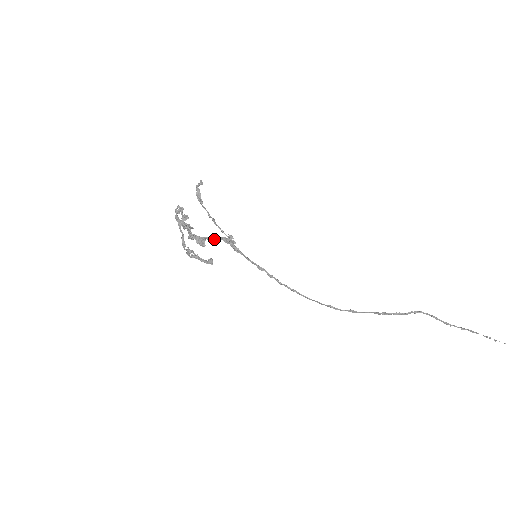
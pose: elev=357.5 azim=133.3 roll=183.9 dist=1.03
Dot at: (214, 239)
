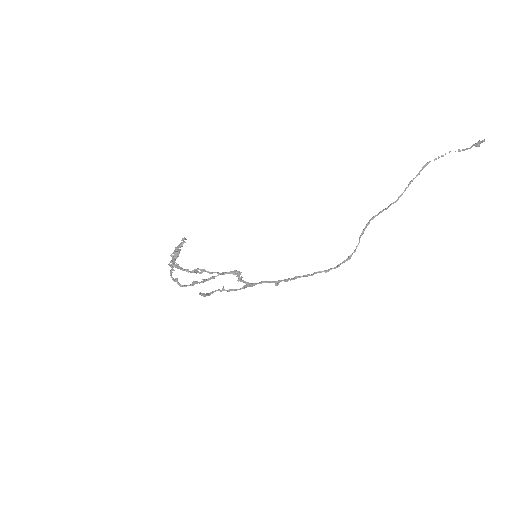
Dot at: (220, 274)
